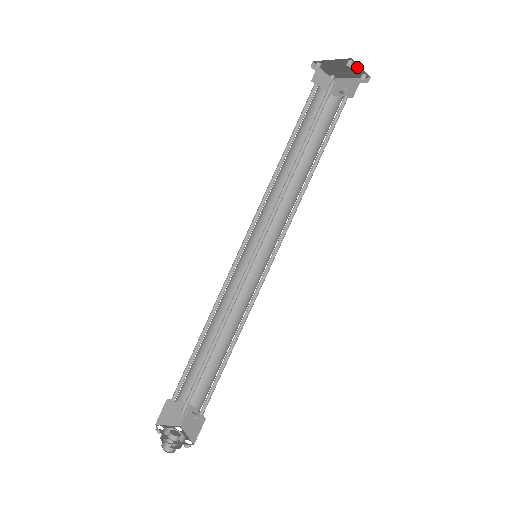
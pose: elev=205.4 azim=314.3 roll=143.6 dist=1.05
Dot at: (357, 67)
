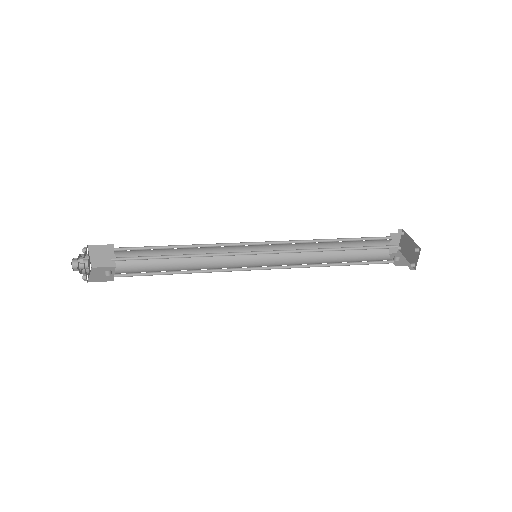
Dot at: (417, 257)
